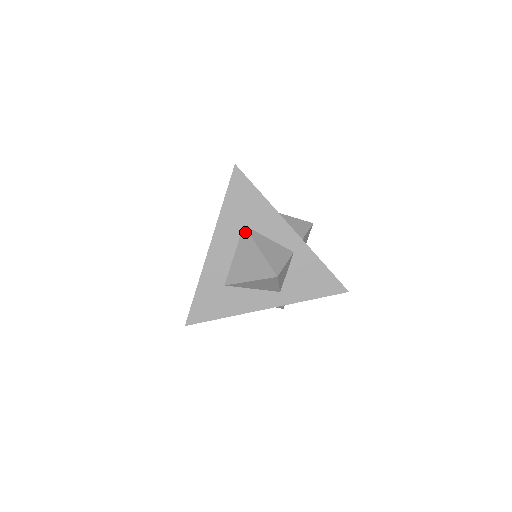
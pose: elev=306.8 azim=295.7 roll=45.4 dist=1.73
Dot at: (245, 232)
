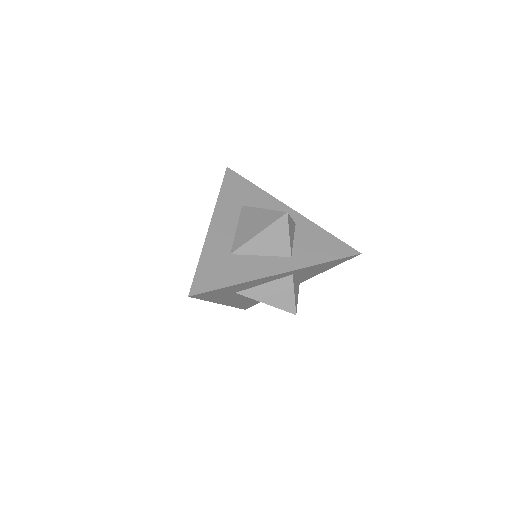
Dot at: (245, 208)
